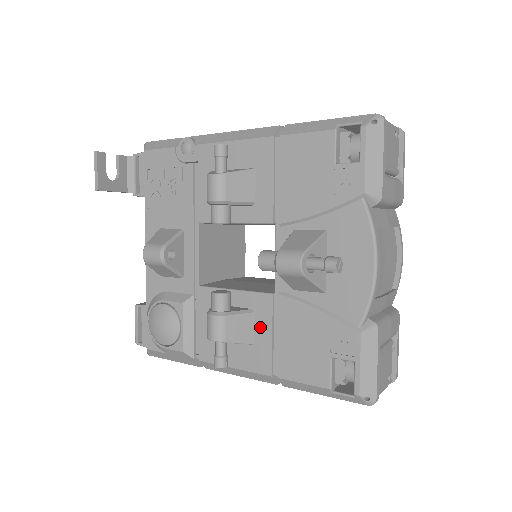
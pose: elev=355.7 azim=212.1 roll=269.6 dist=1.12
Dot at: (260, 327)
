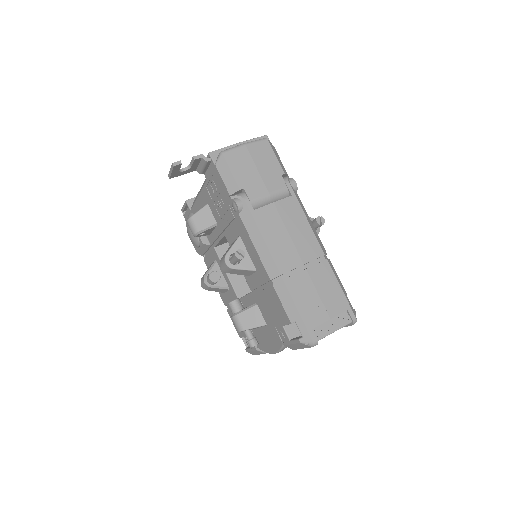
Dot at: (229, 295)
